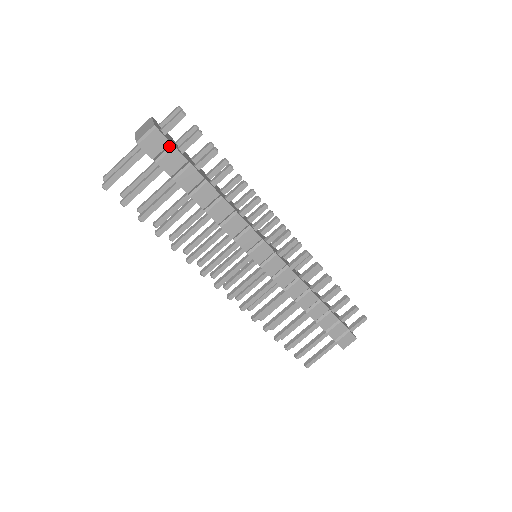
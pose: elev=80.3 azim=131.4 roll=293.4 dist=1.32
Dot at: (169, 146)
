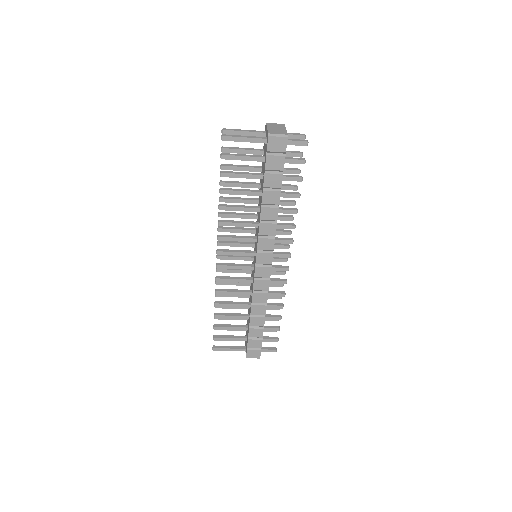
Dot at: (283, 153)
